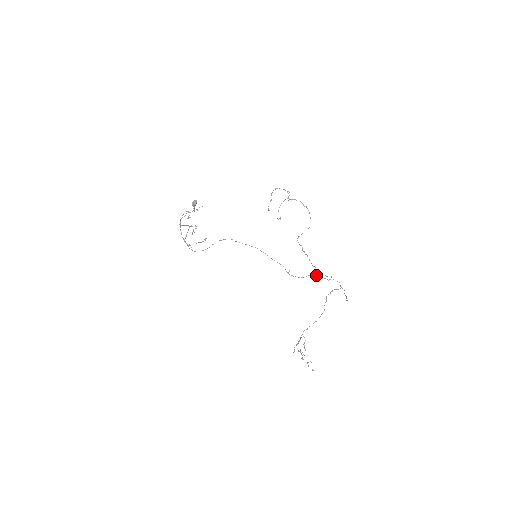
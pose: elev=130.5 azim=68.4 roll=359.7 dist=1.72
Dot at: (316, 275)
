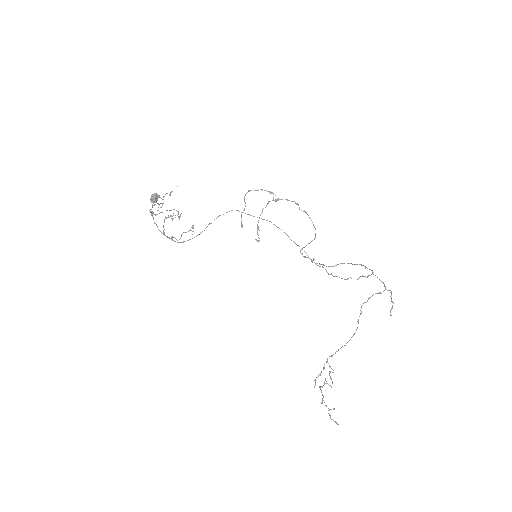
Dot at: (352, 264)
